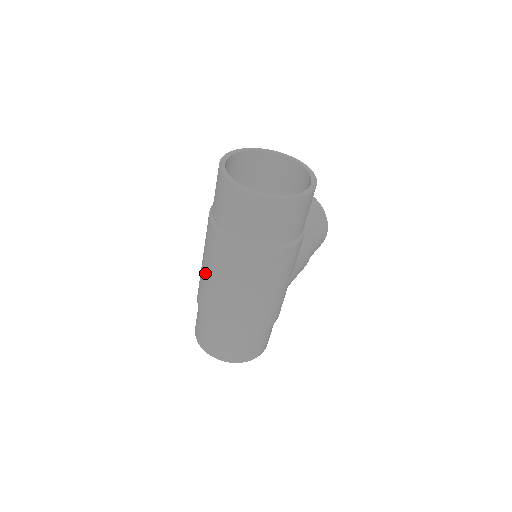
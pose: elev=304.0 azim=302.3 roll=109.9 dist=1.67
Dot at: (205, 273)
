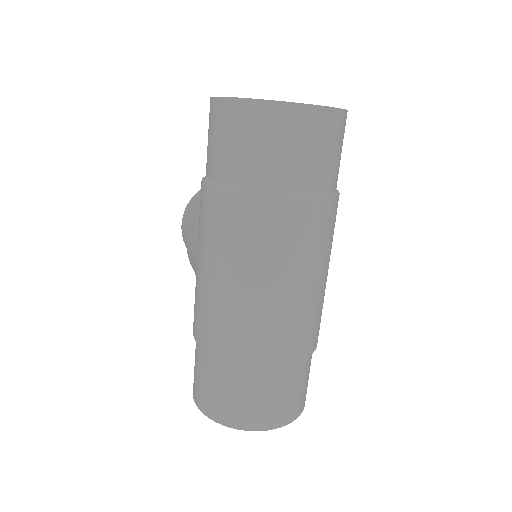
Dot at: (241, 288)
